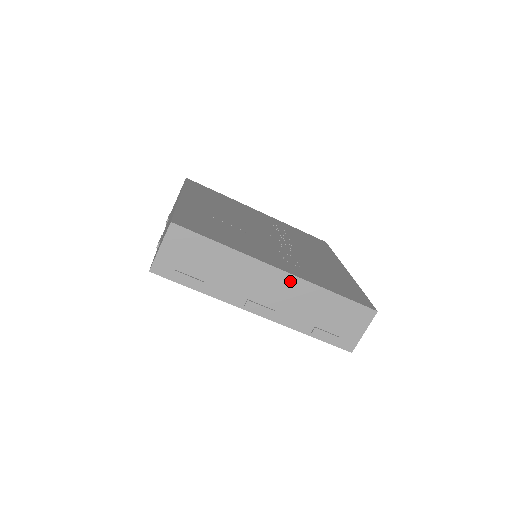
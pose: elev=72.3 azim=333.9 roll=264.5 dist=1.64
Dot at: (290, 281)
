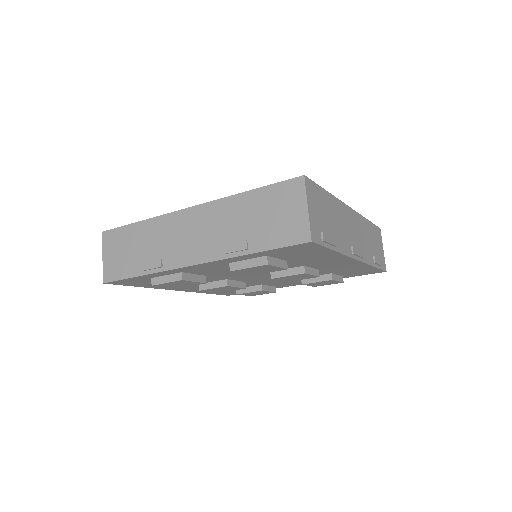
Dot at: (356, 217)
